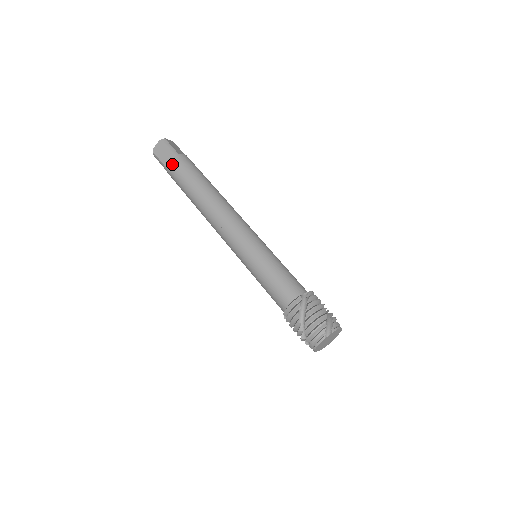
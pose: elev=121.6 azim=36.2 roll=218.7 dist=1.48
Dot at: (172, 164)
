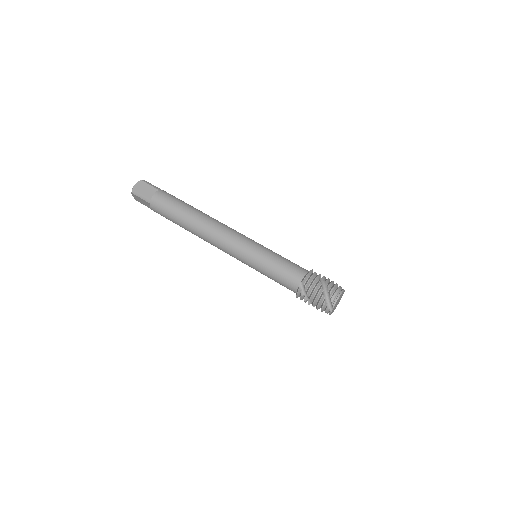
Dot at: (154, 211)
